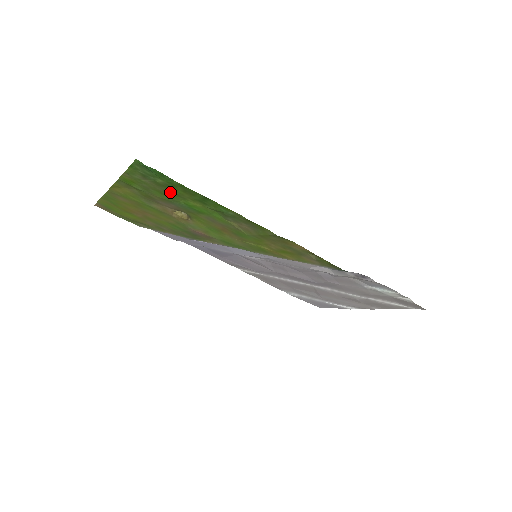
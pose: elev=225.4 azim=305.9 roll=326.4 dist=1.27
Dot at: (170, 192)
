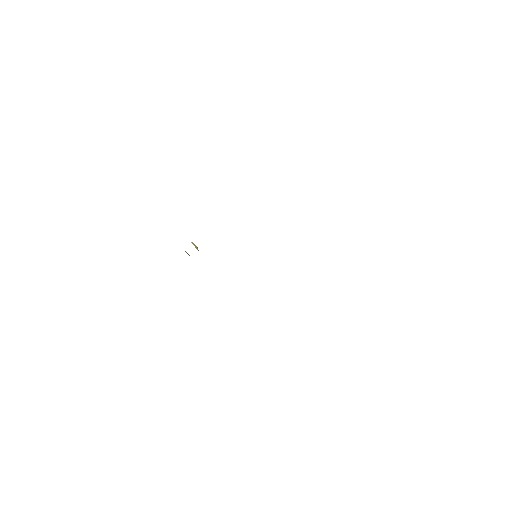
Dot at: occluded
